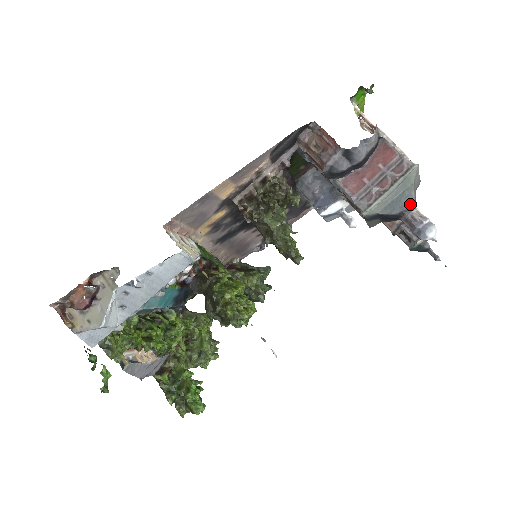
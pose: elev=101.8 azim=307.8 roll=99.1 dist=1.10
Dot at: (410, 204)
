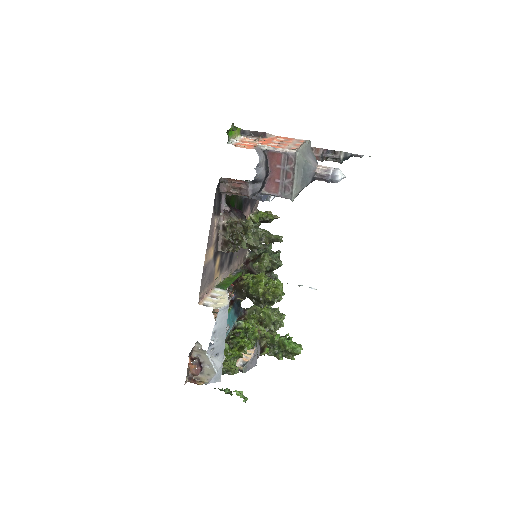
Dot at: (313, 170)
